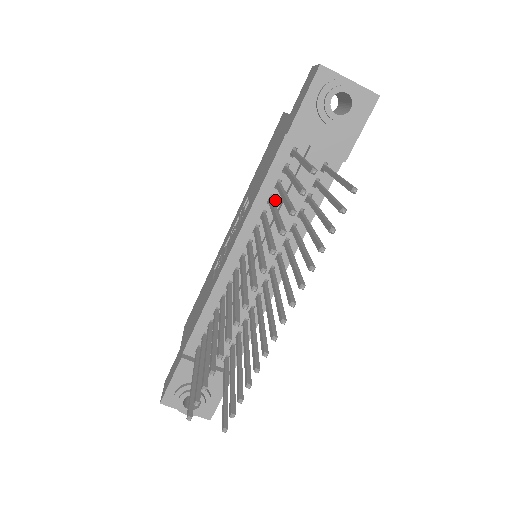
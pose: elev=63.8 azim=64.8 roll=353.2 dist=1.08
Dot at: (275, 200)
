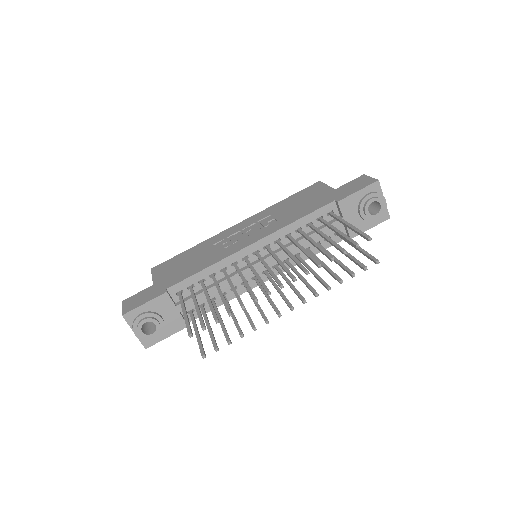
Dot at: occluded
